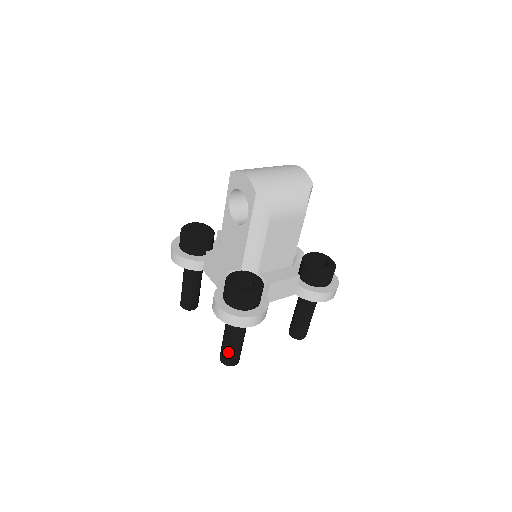
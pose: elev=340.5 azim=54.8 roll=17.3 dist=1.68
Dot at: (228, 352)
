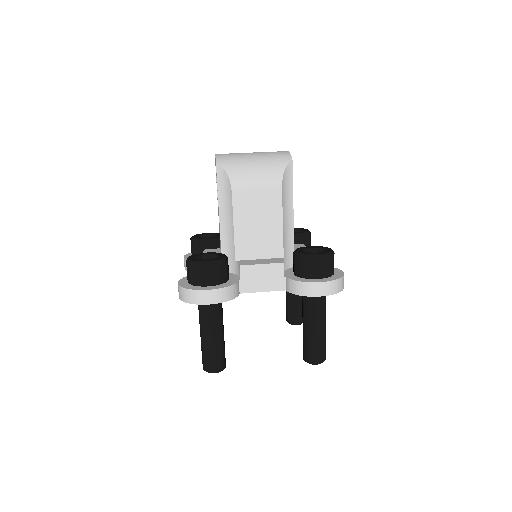
Dot at: (203, 351)
